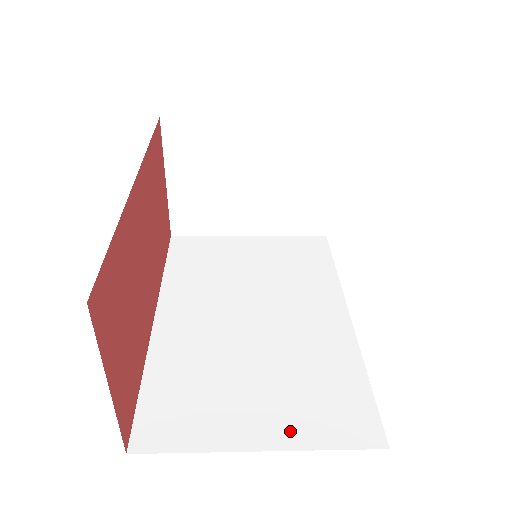
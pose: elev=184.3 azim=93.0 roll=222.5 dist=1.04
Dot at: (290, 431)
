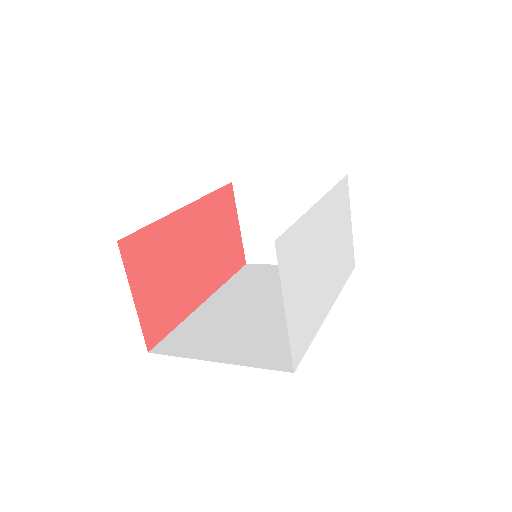
Dot at: (239, 356)
